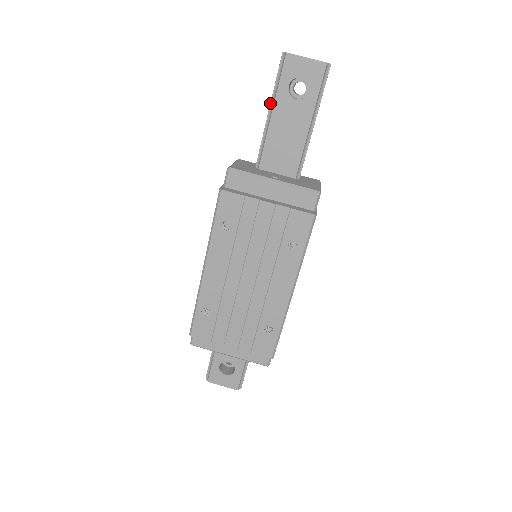
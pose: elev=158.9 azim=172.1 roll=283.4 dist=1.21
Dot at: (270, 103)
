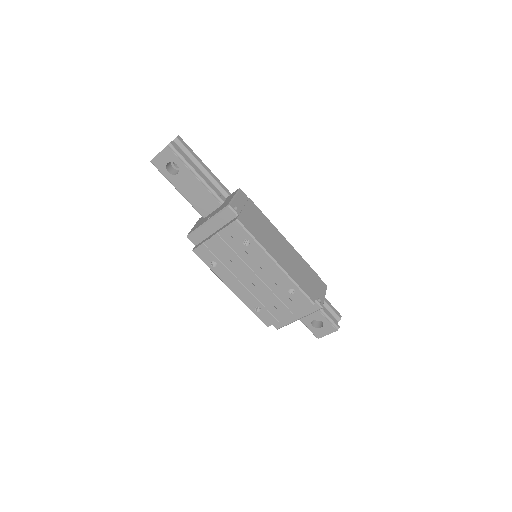
Dot at: occluded
